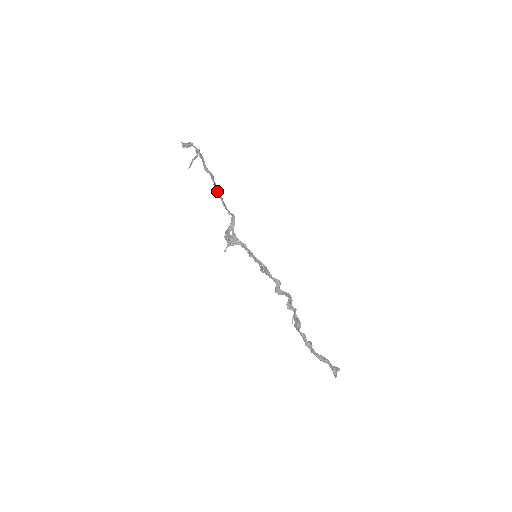
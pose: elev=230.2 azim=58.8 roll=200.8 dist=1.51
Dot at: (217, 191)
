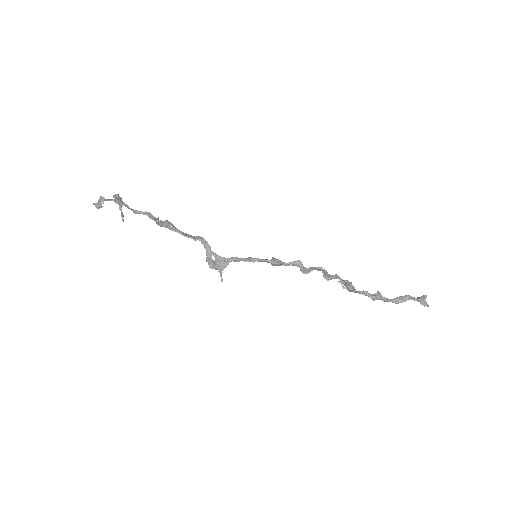
Dot at: (165, 227)
